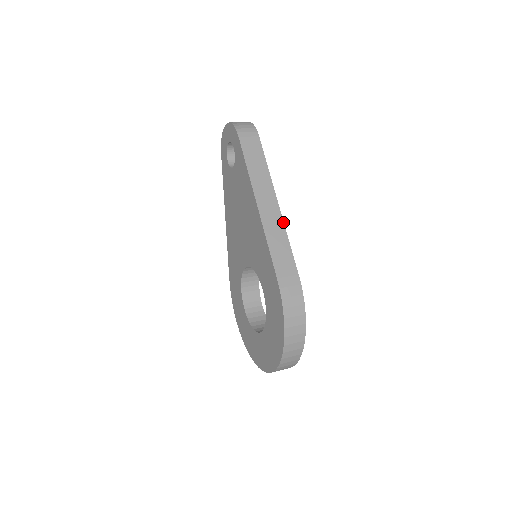
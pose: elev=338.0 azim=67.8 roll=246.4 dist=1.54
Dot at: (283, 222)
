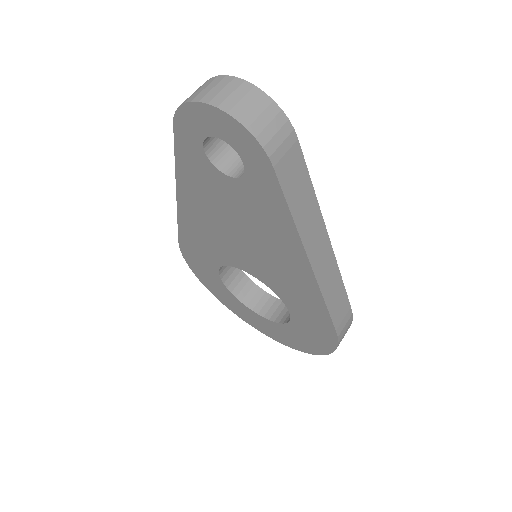
Dot at: (336, 261)
